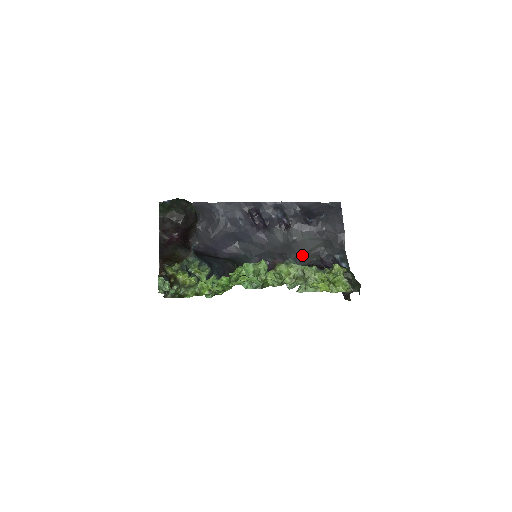
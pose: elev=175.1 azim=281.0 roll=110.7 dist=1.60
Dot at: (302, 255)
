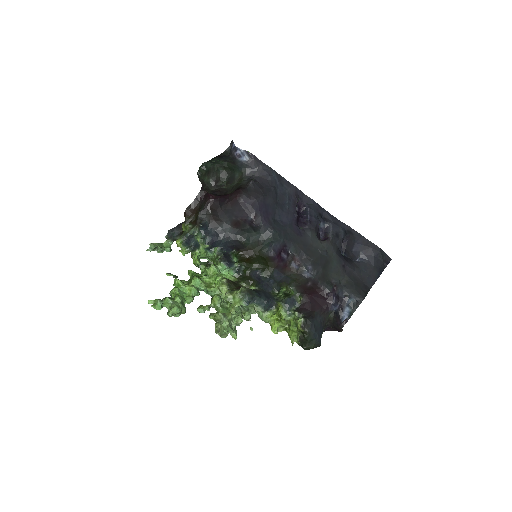
Dot at: (322, 270)
